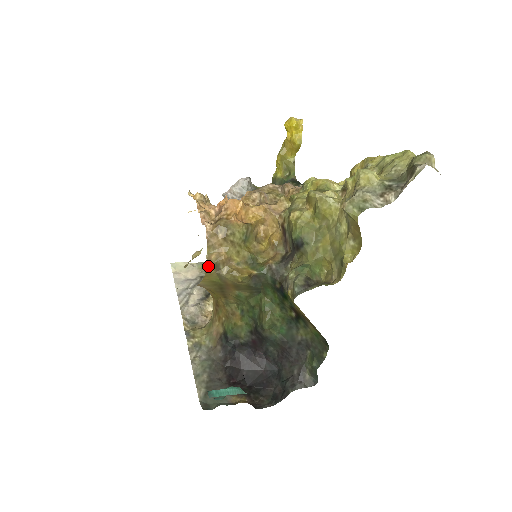
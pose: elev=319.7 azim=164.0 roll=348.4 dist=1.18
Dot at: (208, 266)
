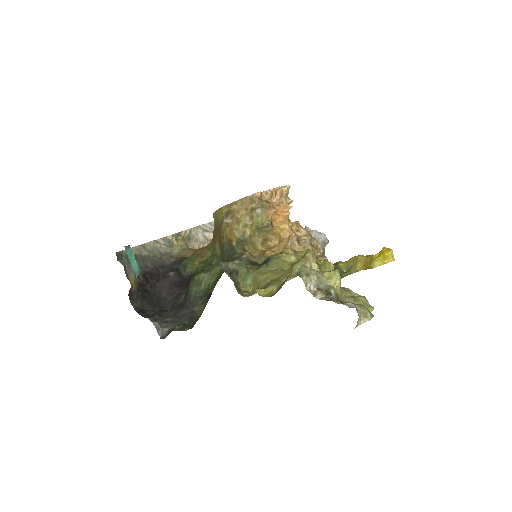
Dot at: (227, 206)
